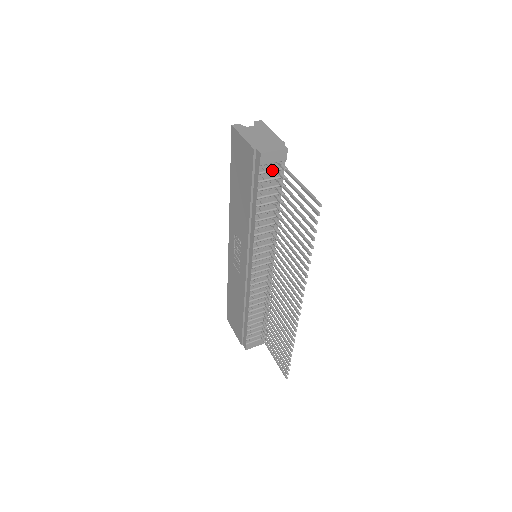
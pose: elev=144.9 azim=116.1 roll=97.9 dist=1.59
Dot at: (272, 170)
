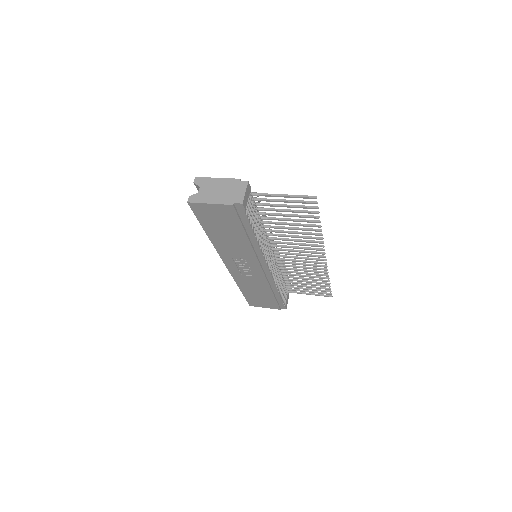
Dot at: (249, 204)
